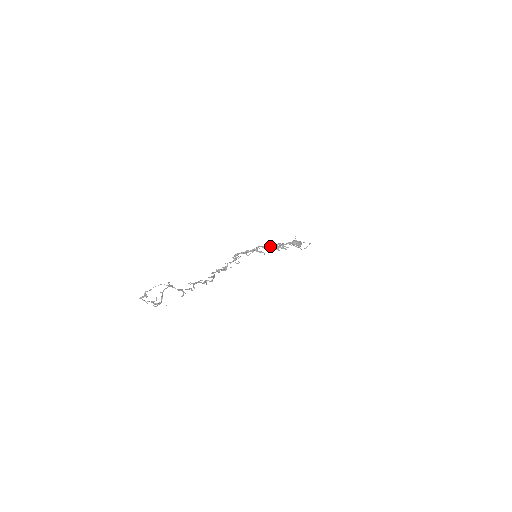
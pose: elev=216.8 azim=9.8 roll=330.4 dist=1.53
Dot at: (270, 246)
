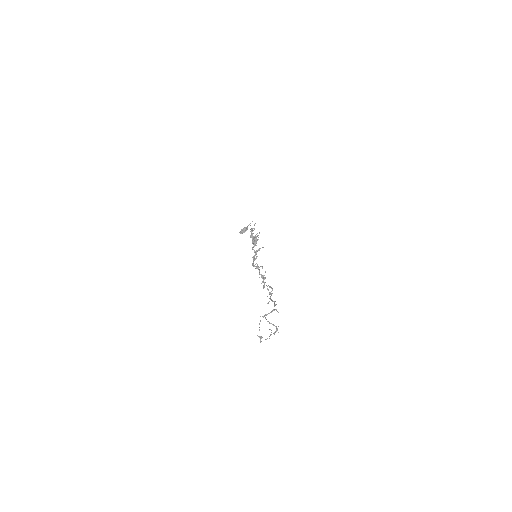
Dot at: (256, 242)
